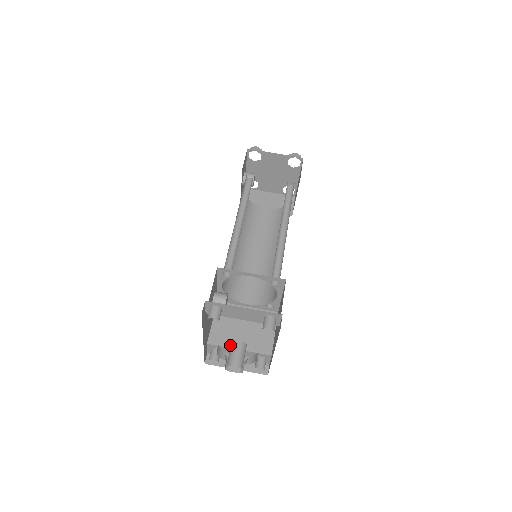
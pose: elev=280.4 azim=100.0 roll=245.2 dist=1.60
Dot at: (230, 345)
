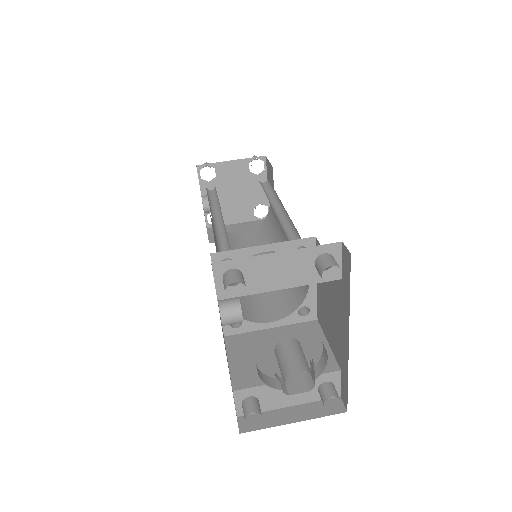
Dot at: occluded
